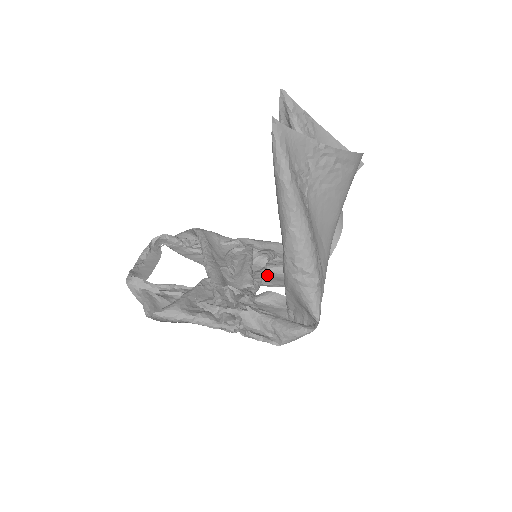
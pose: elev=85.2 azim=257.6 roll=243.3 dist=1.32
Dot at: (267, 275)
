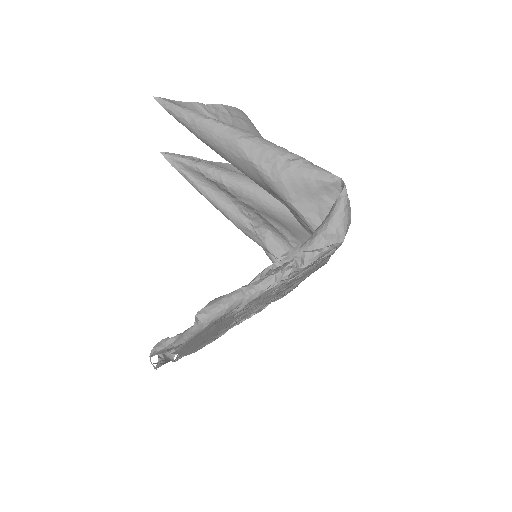
Dot at: (289, 287)
